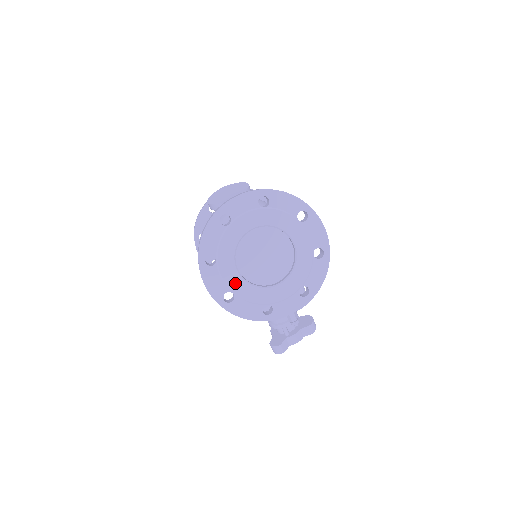
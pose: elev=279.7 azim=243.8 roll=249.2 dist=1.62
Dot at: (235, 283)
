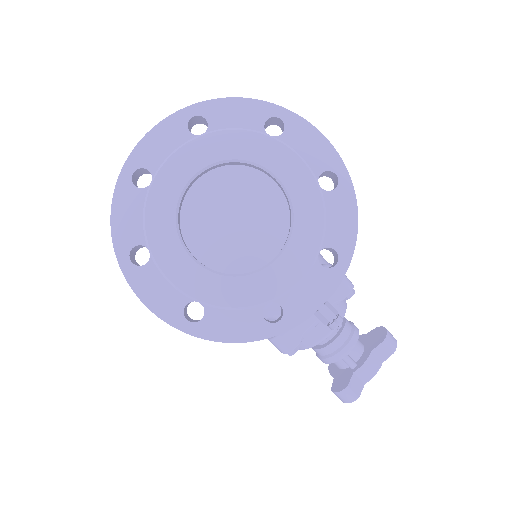
Dot at: (195, 282)
